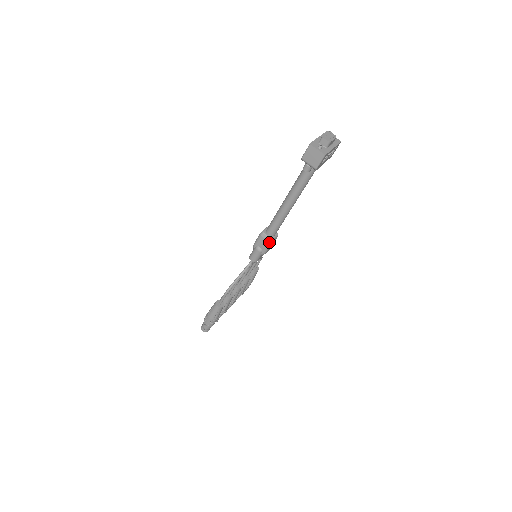
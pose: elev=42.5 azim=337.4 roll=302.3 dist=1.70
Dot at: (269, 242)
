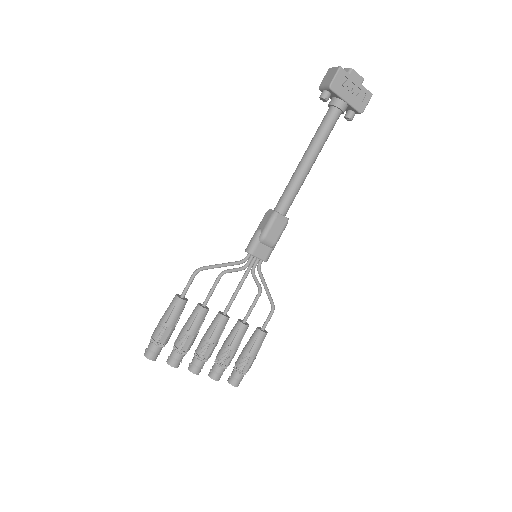
Dot at: (272, 215)
